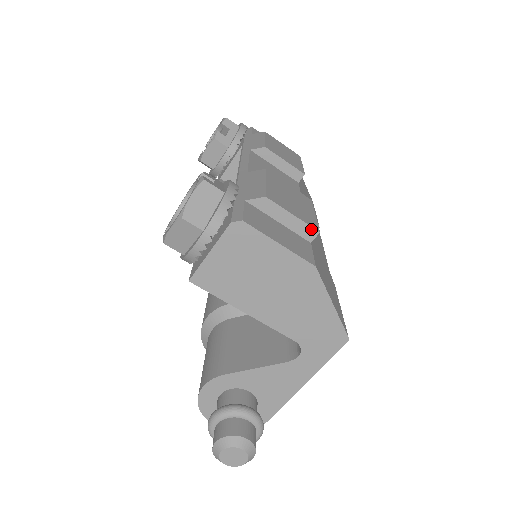
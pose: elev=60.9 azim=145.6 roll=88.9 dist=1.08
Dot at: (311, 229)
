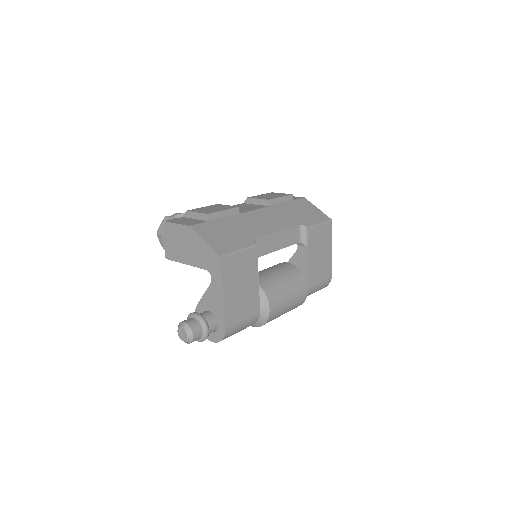
Dot at: (205, 215)
